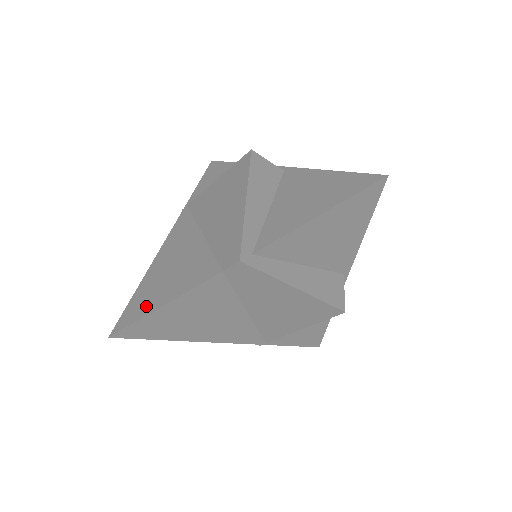
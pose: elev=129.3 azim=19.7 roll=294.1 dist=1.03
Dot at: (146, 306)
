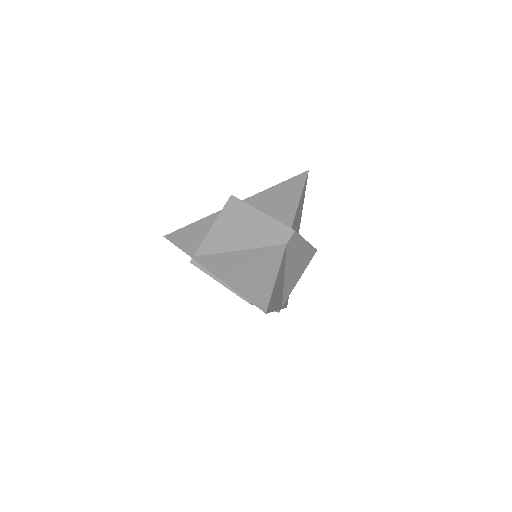
Dot at: (265, 288)
